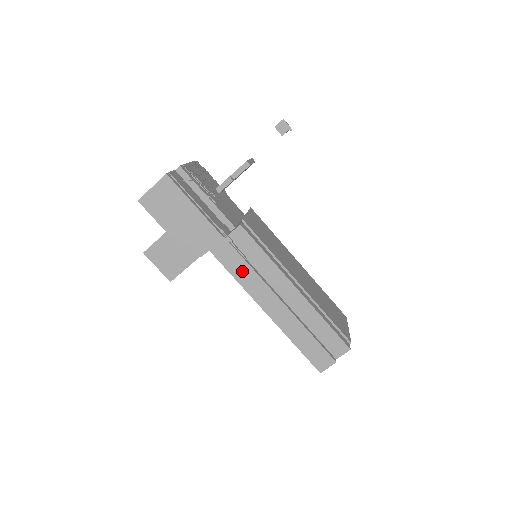
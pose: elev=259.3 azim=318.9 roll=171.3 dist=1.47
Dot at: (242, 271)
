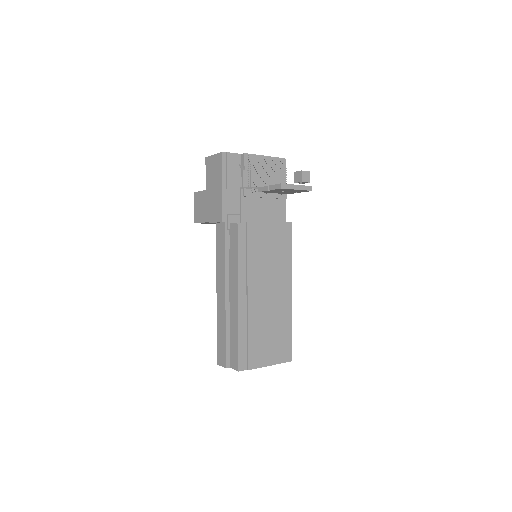
Dot at: (221, 253)
